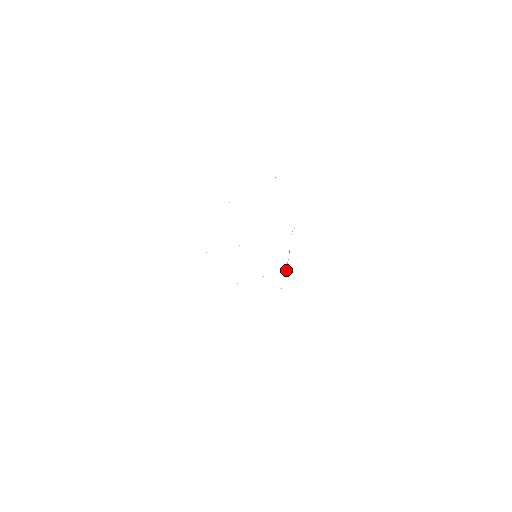
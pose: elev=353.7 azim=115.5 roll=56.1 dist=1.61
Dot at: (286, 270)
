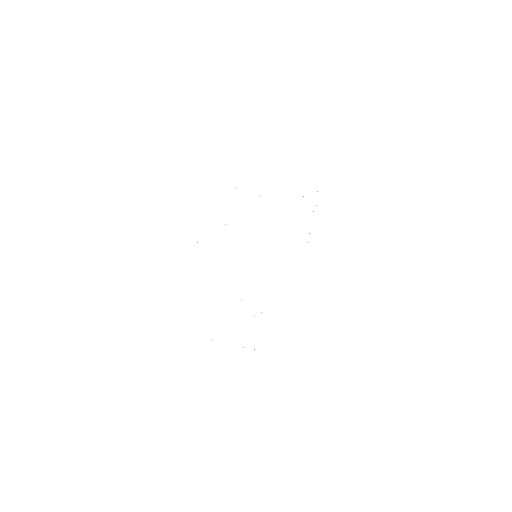
Dot at: occluded
